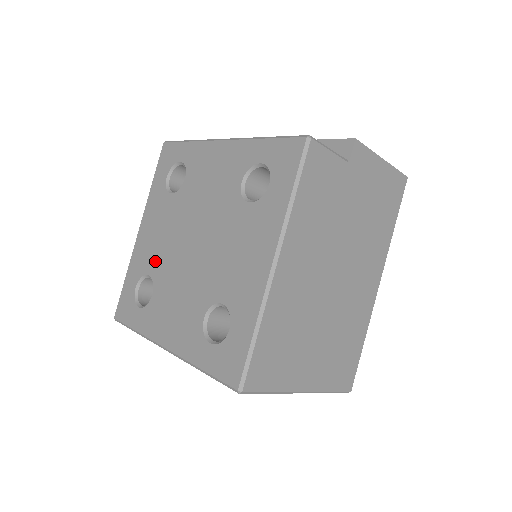
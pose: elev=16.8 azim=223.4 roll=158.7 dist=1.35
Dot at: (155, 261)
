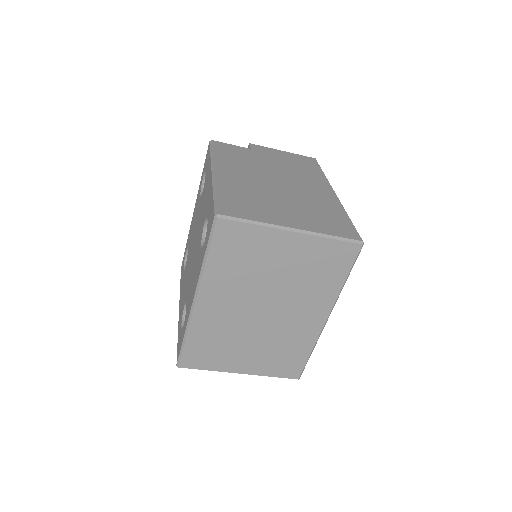
Dot at: (185, 295)
